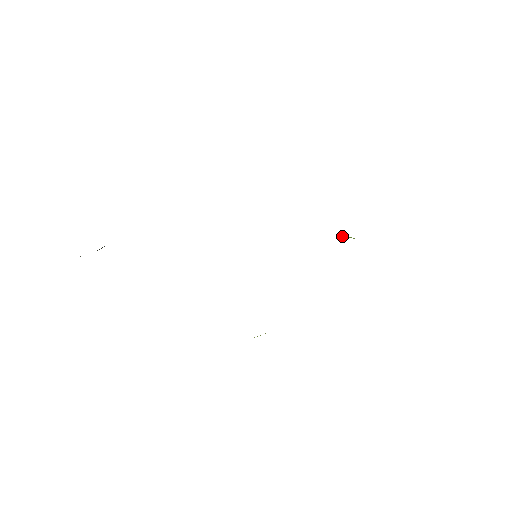
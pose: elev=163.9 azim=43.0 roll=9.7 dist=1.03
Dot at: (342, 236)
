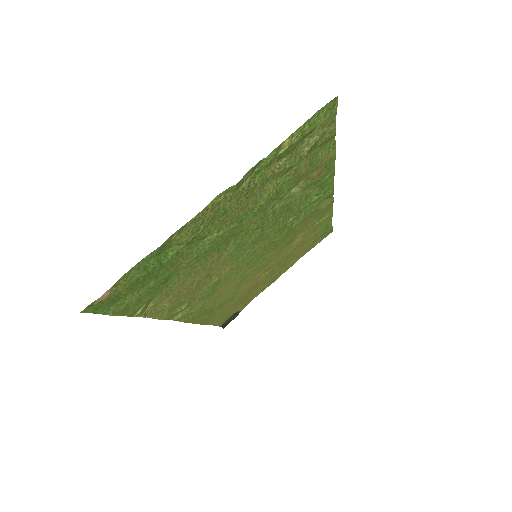
Dot at: (319, 189)
